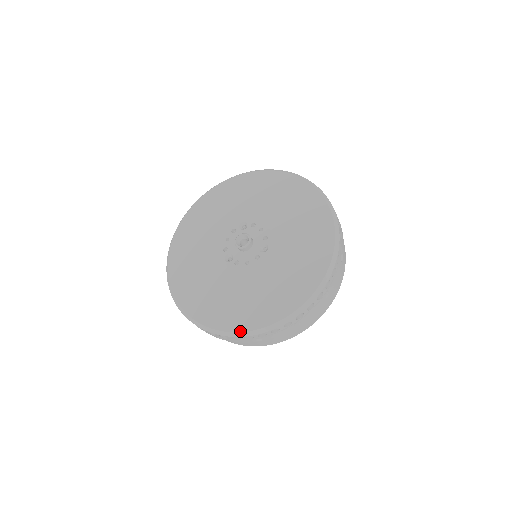
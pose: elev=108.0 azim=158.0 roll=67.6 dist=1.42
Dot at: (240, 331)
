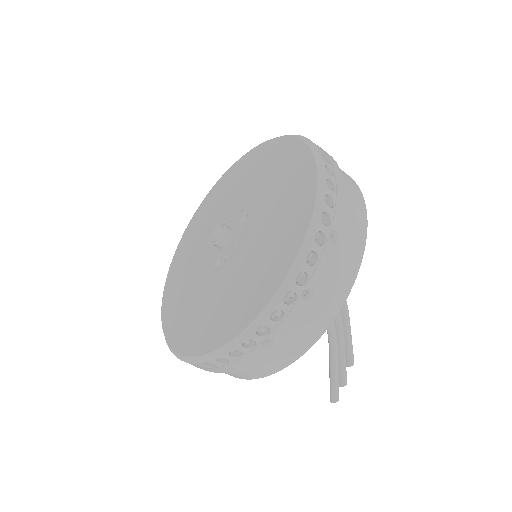
Dot at: (271, 297)
